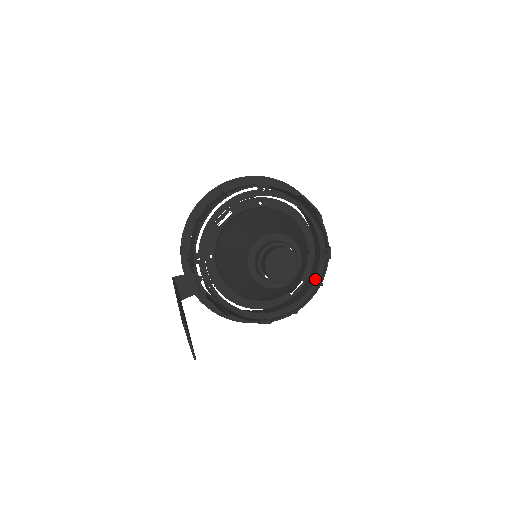
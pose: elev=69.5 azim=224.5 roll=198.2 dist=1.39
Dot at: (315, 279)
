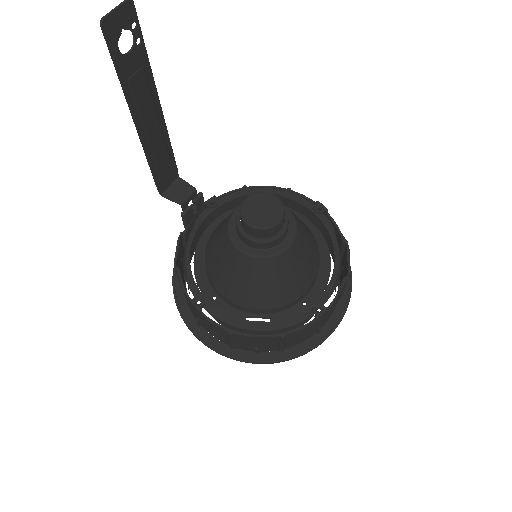
Dot at: (282, 321)
